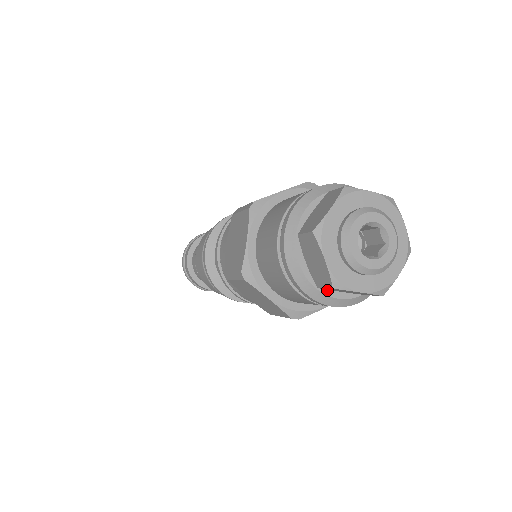
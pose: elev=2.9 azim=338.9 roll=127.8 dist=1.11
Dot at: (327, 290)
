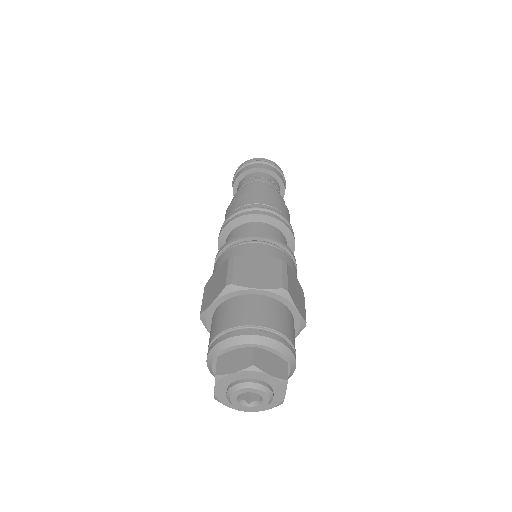
Dot at: occluded
